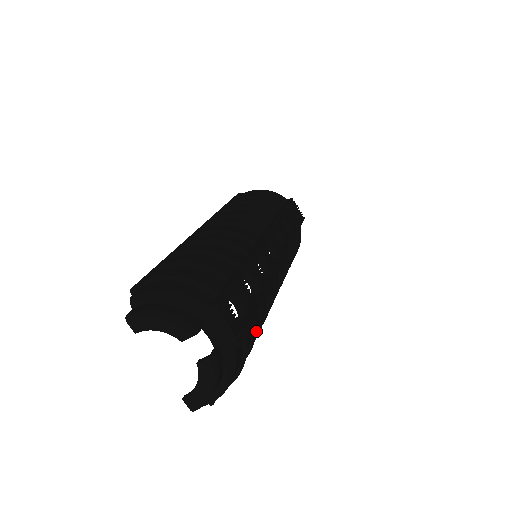
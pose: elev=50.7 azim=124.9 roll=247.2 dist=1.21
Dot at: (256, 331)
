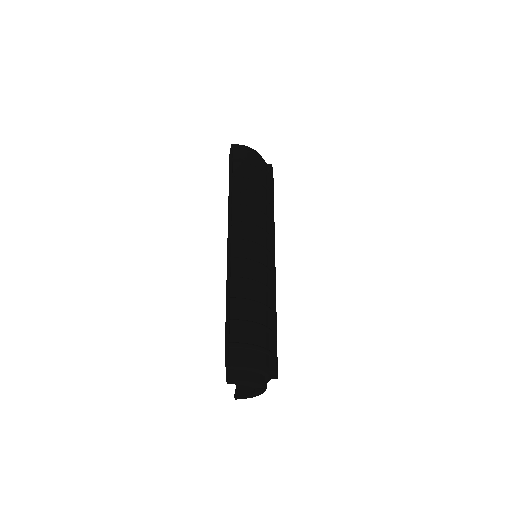
Dot at: occluded
